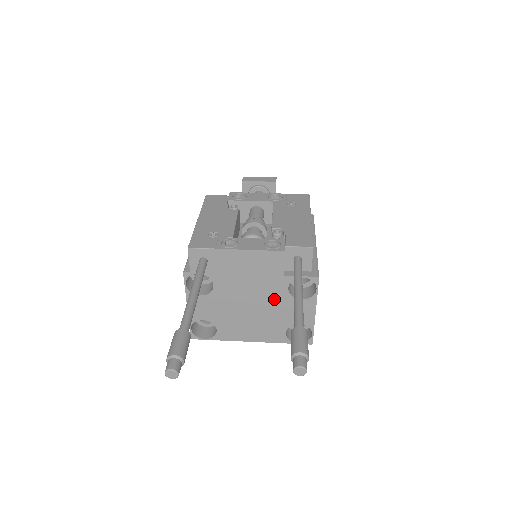
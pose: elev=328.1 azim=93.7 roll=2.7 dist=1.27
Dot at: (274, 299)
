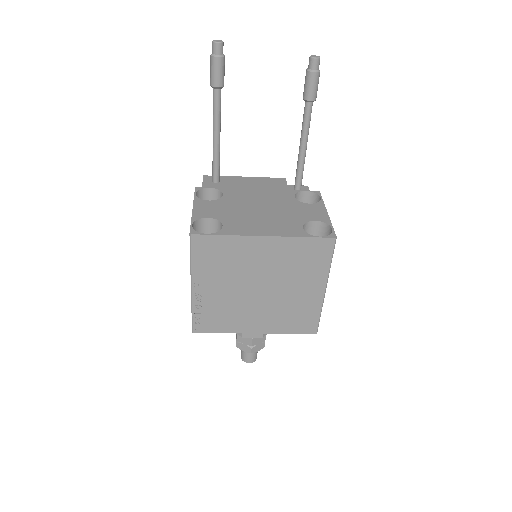
Dot at: (283, 204)
